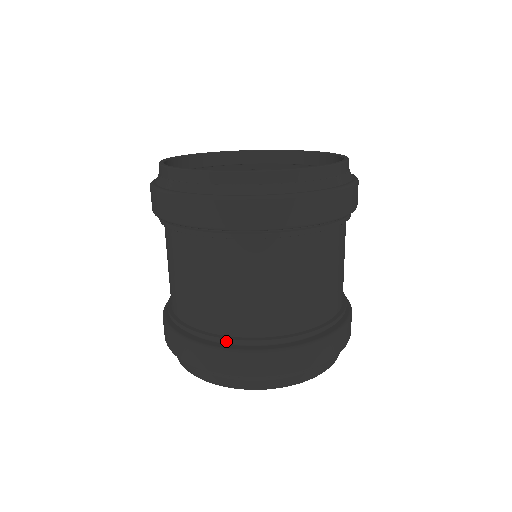
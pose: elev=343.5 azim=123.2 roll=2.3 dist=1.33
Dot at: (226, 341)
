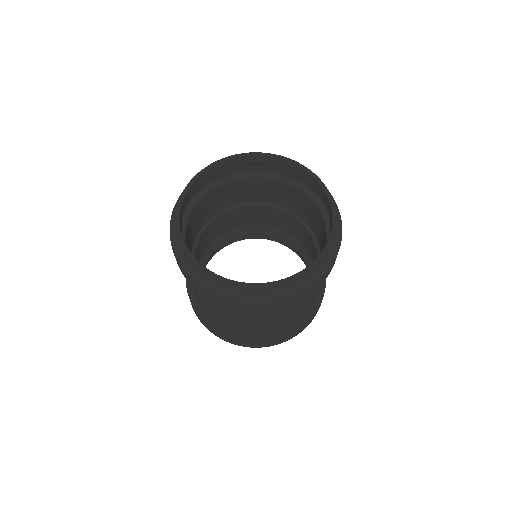
Dot at: (277, 334)
